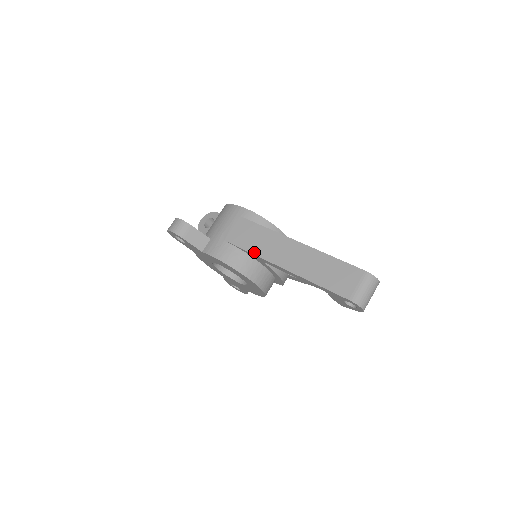
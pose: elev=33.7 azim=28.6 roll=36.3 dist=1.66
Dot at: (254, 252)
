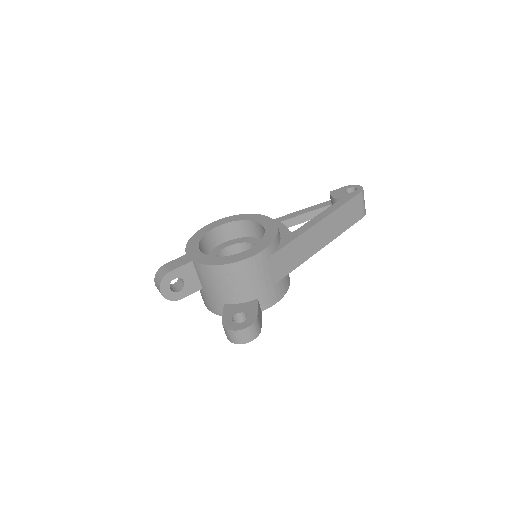
Dot at: (299, 264)
